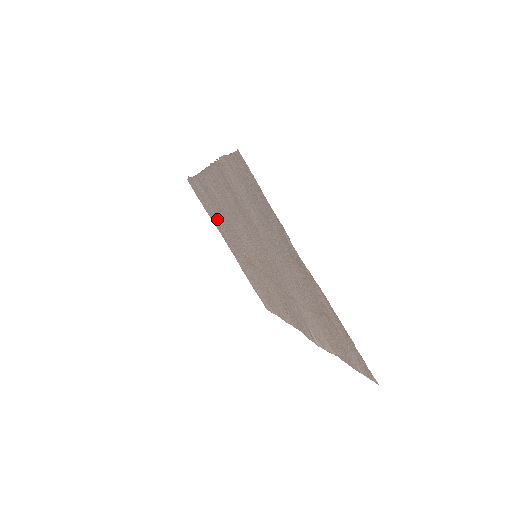
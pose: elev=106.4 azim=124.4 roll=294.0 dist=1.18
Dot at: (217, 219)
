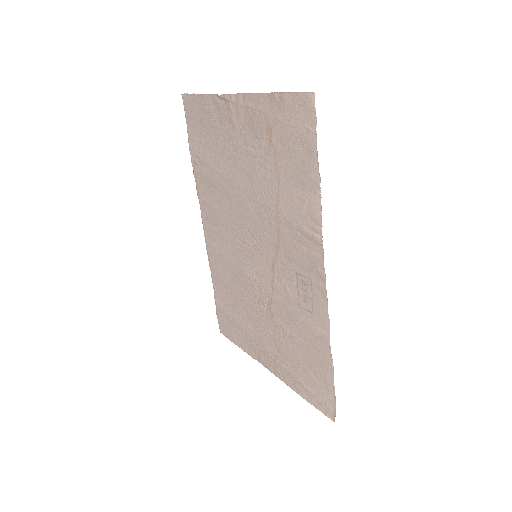
Dot at: (243, 322)
